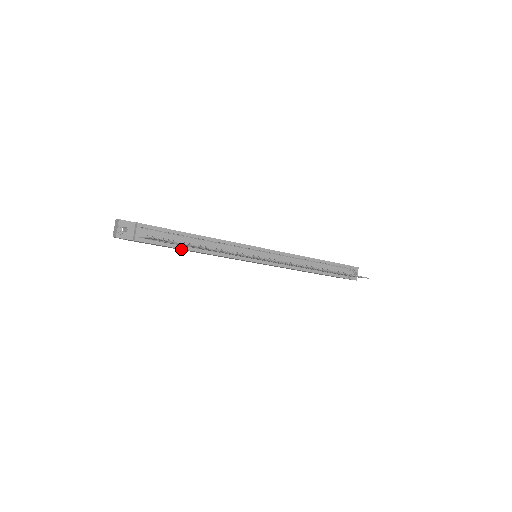
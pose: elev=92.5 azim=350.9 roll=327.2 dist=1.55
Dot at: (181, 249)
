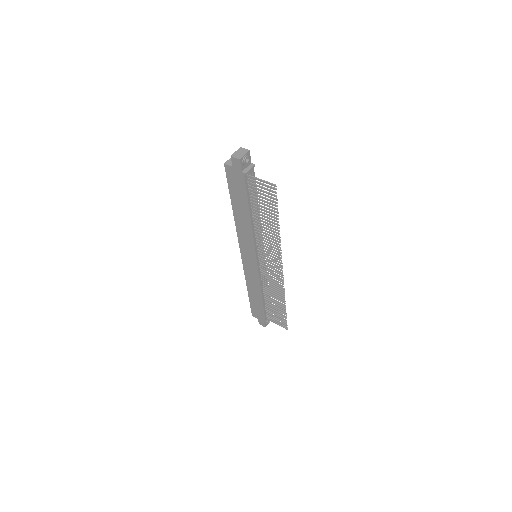
Dot at: (242, 207)
